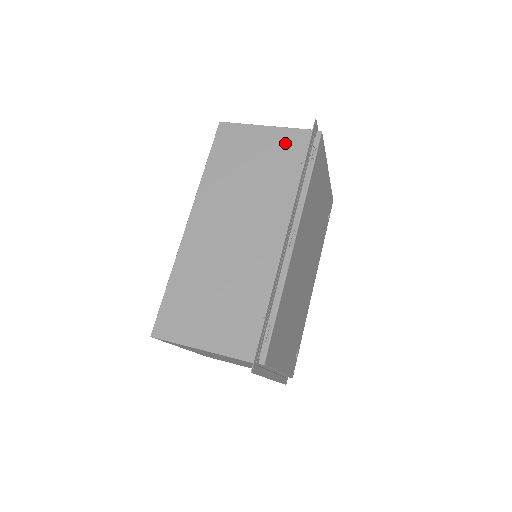
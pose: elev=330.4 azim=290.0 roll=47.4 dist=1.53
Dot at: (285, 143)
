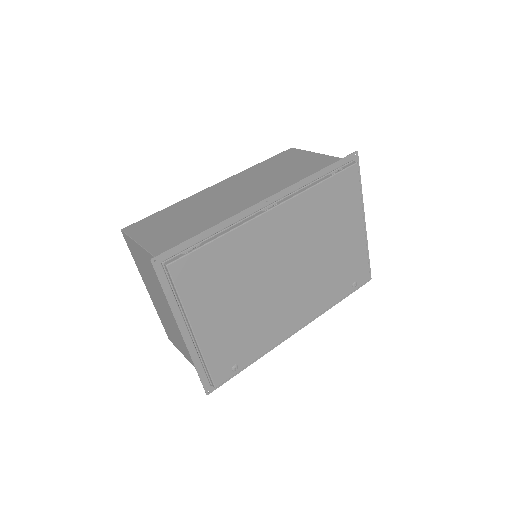
Dot at: (323, 163)
